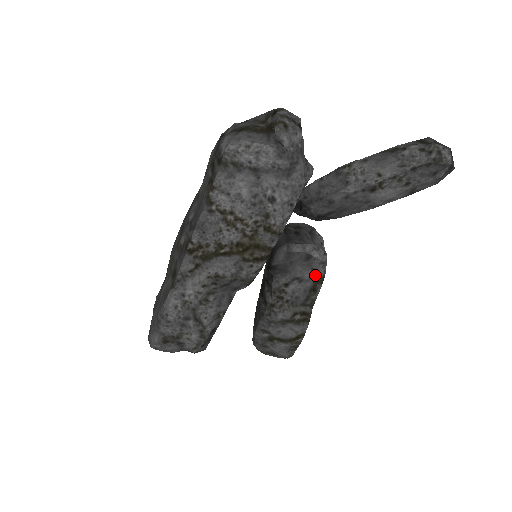
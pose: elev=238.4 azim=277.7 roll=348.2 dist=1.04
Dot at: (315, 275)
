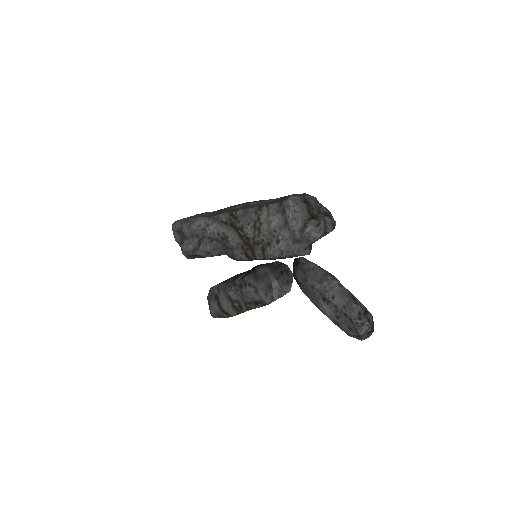
Dot at: (264, 298)
